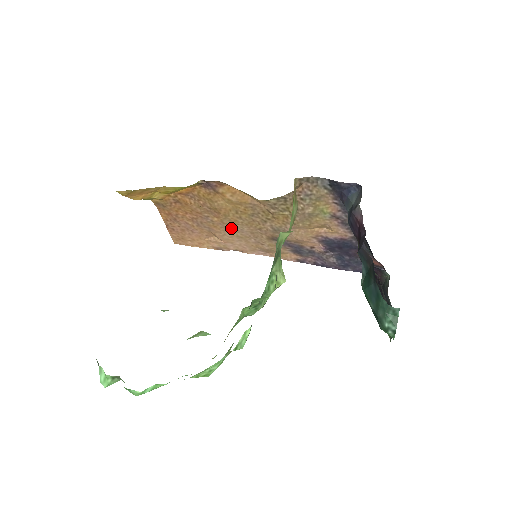
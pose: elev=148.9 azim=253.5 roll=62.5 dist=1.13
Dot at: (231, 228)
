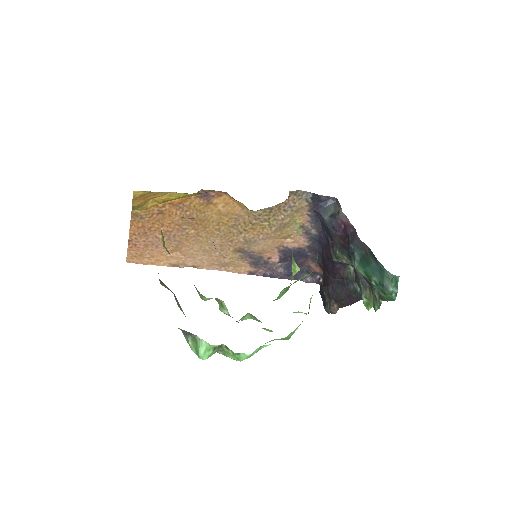
Dot at: (203, 241)
